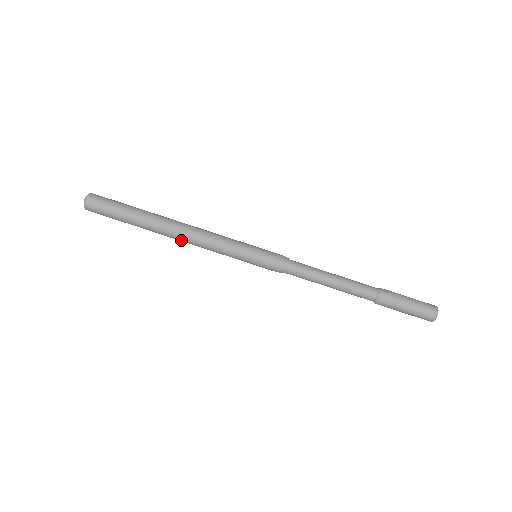
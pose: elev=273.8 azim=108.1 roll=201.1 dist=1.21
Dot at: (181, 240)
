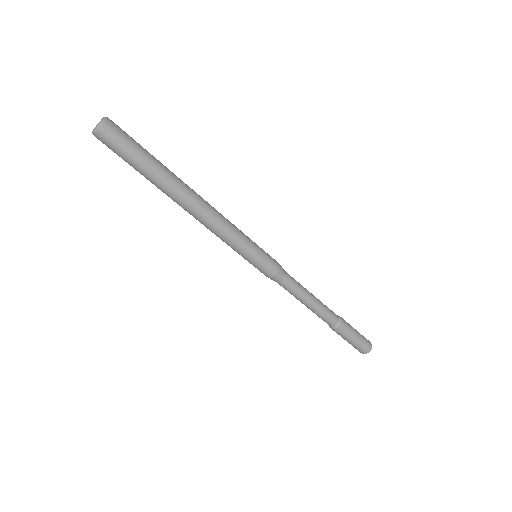
Dot at: (194, 214)
